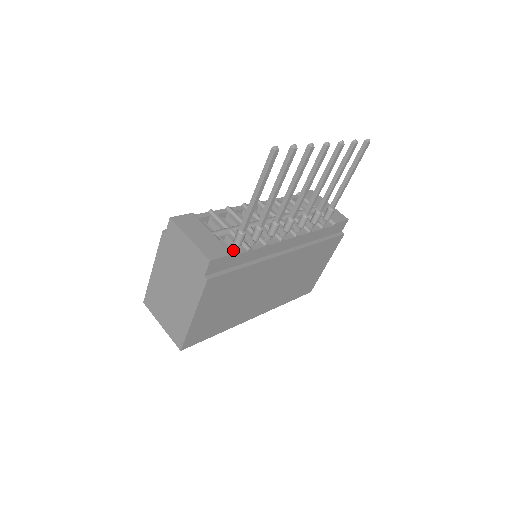
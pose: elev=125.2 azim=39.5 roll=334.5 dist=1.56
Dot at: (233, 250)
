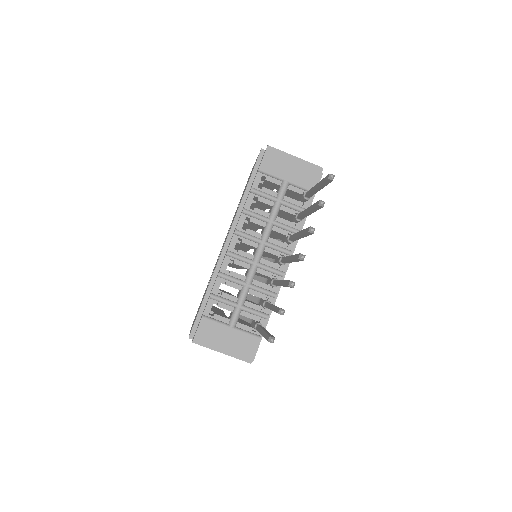
Dot at: occluded
